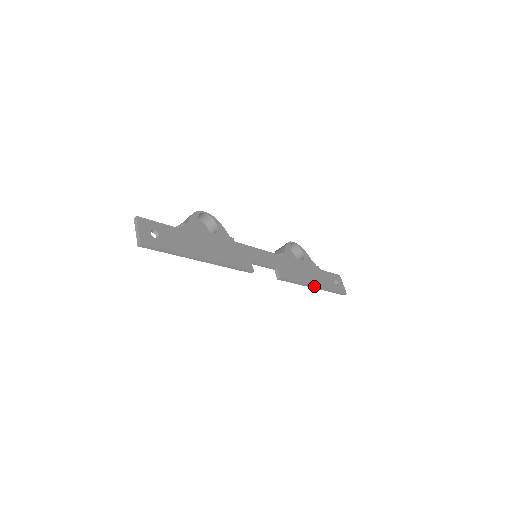
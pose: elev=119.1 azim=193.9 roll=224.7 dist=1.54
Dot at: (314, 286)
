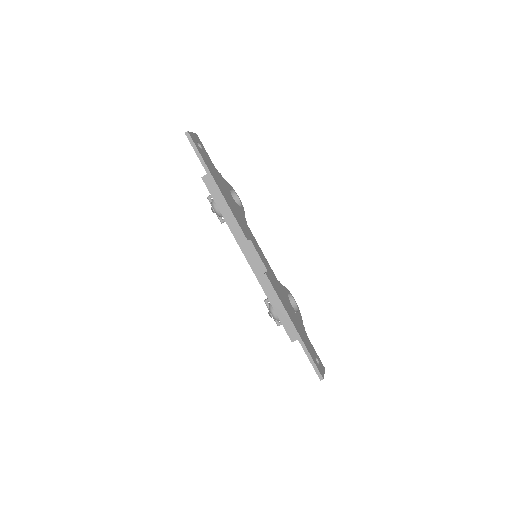
Dot at: (293, 324)
